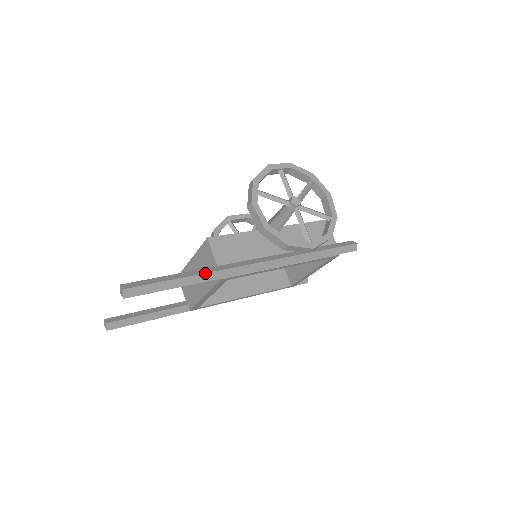
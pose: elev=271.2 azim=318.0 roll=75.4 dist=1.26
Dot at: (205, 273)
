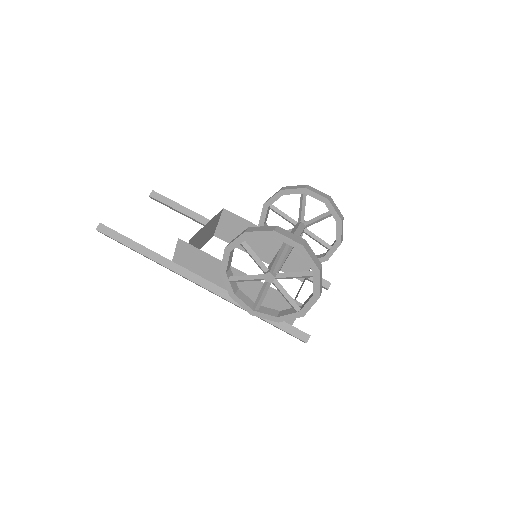
Dot at: (153, 260)
